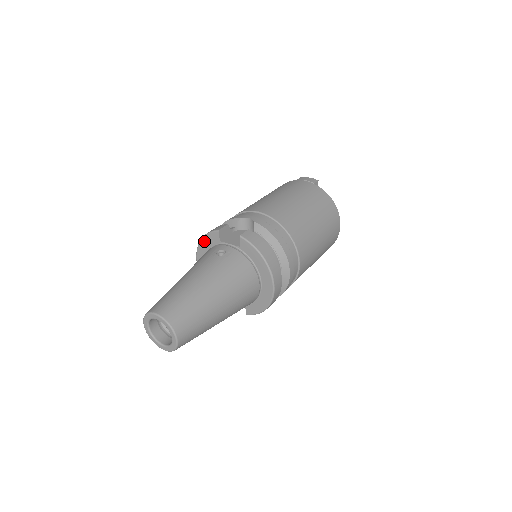
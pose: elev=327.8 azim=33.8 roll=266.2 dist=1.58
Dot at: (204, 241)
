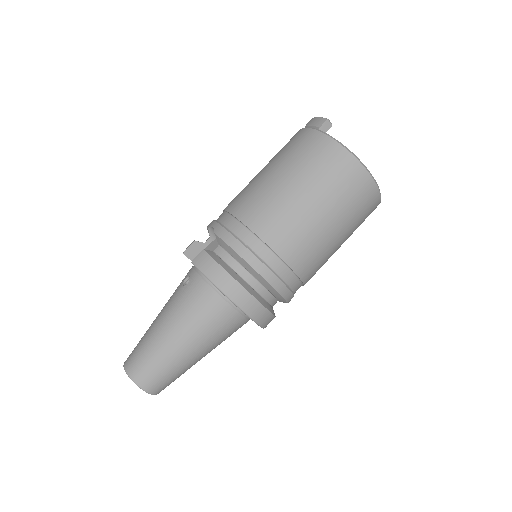
Dot at: occluded
